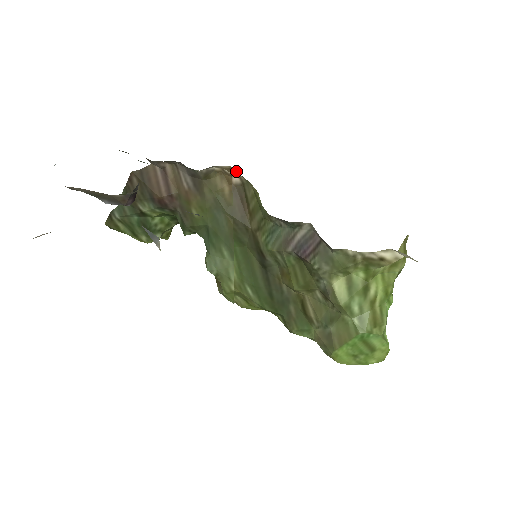
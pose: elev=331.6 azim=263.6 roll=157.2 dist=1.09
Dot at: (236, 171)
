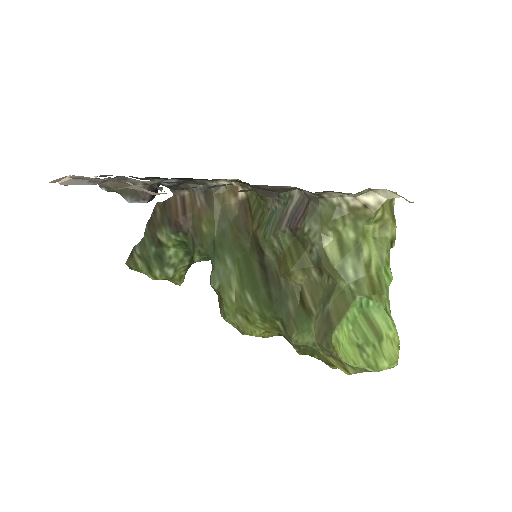
Dot at: occluded
